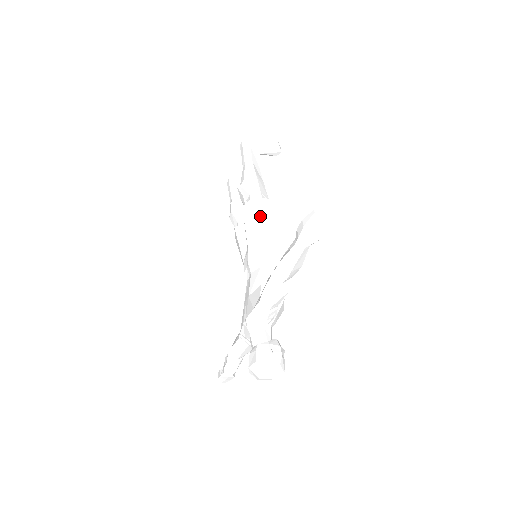
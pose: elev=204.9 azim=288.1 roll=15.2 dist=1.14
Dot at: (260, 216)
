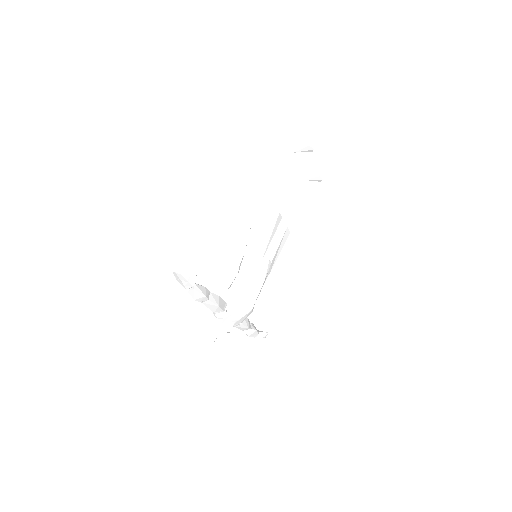
Dot at: (255, 225)
